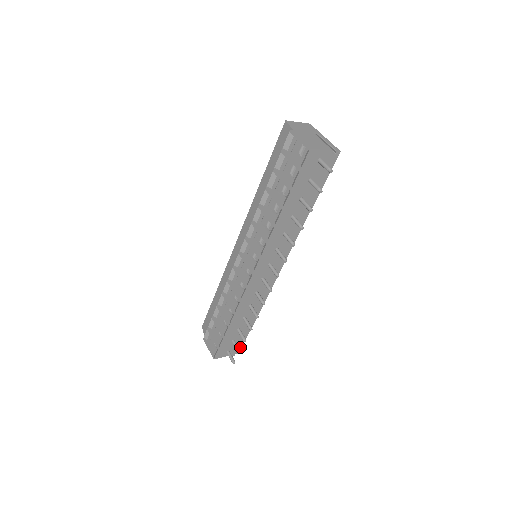
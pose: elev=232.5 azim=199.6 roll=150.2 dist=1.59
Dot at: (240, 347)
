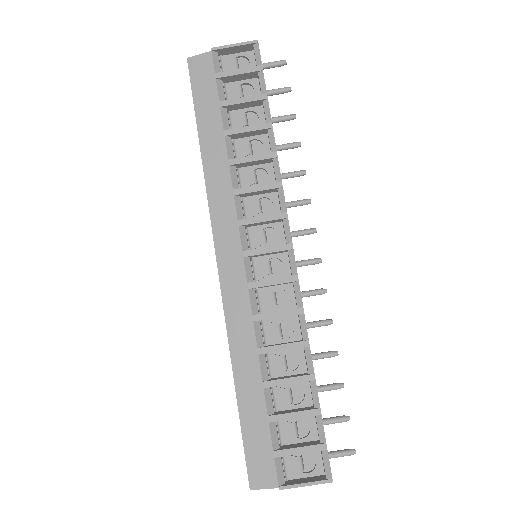
Dot at: occluded
